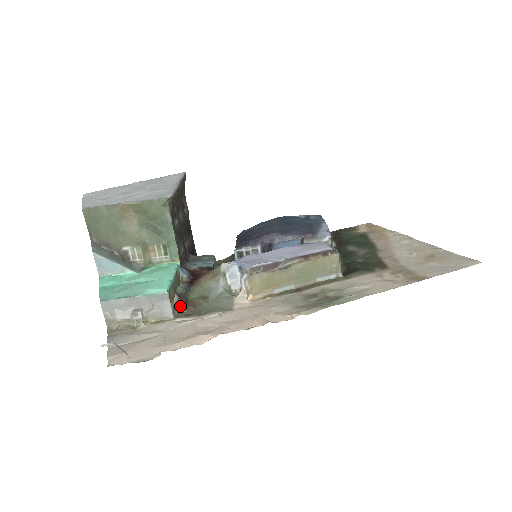
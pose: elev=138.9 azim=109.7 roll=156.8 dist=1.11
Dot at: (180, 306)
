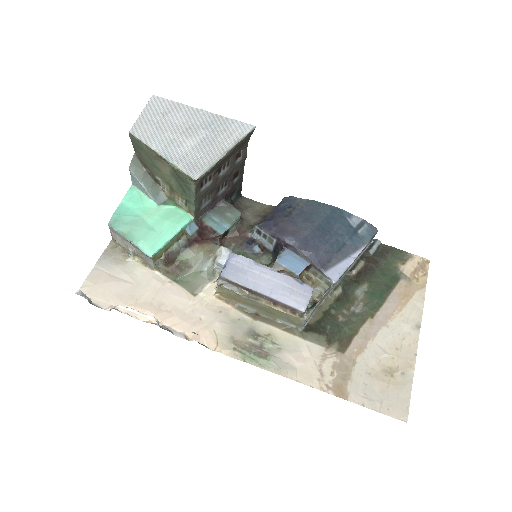
Dot at: (165, 262)
